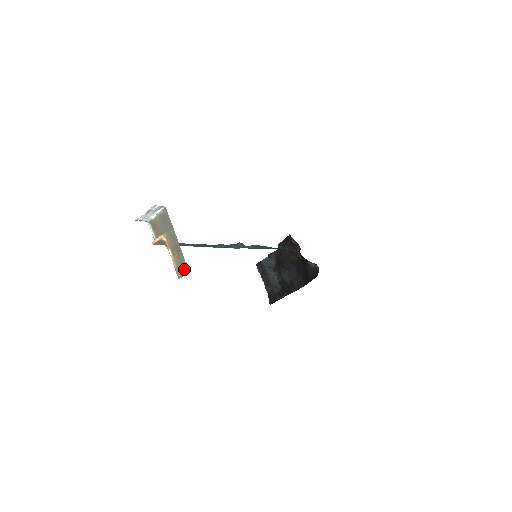
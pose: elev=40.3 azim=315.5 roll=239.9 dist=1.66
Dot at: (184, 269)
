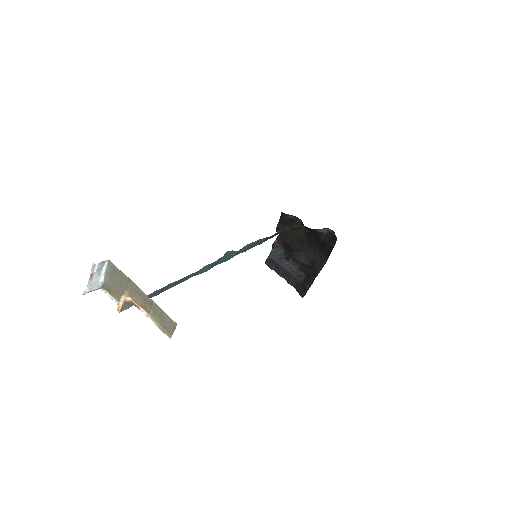
Dot at: (169, 323)
